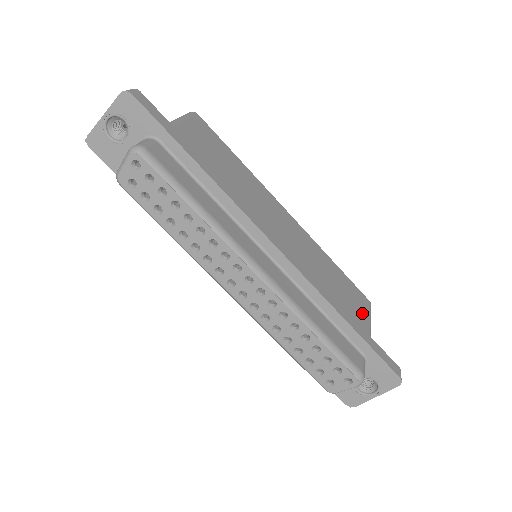
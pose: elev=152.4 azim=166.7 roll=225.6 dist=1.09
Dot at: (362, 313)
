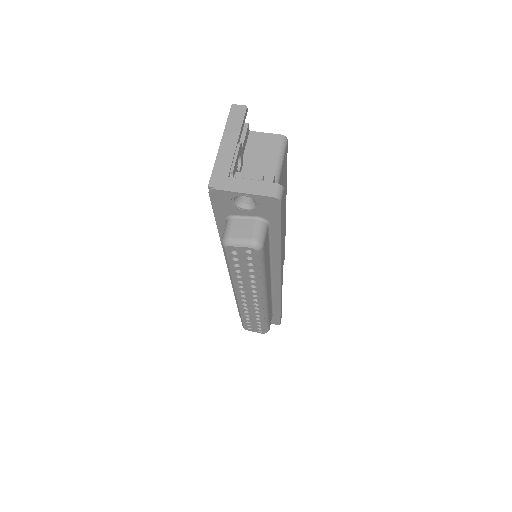
Dot at: occluded
